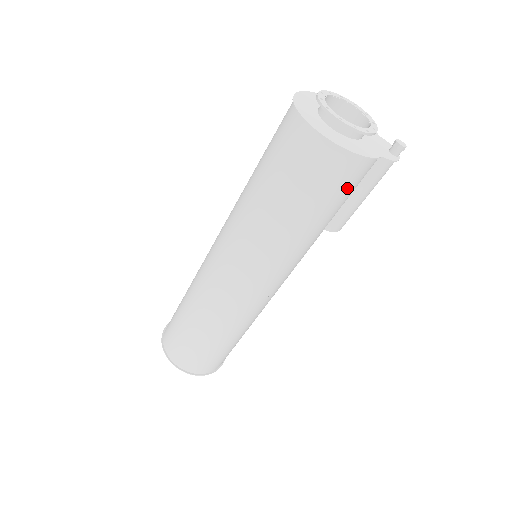
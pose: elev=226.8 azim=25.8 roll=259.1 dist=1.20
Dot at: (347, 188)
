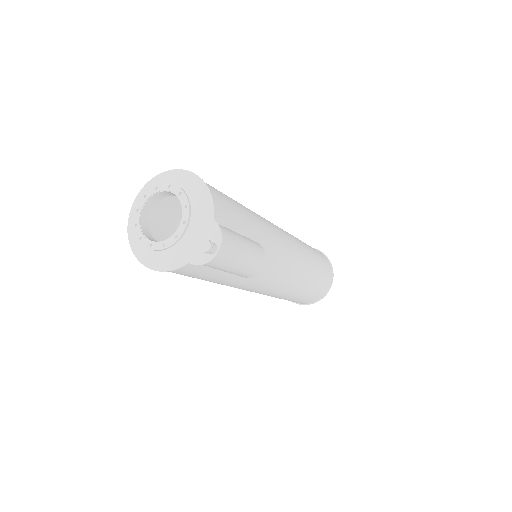
Dot at: (196, 273)
